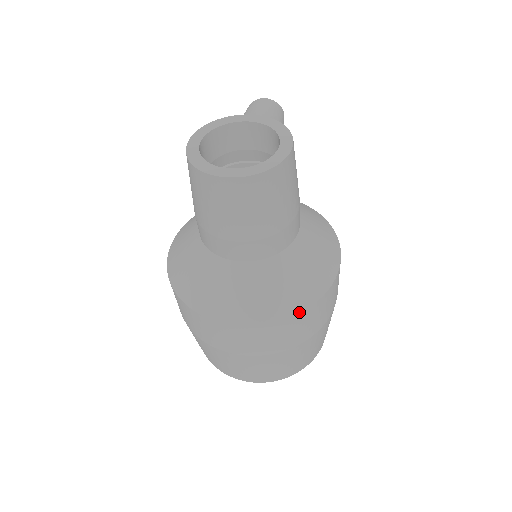
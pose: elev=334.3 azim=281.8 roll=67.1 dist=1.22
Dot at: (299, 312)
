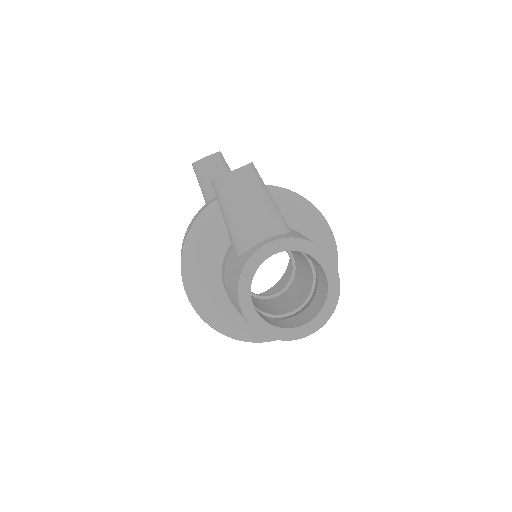
Dot at: occluded
